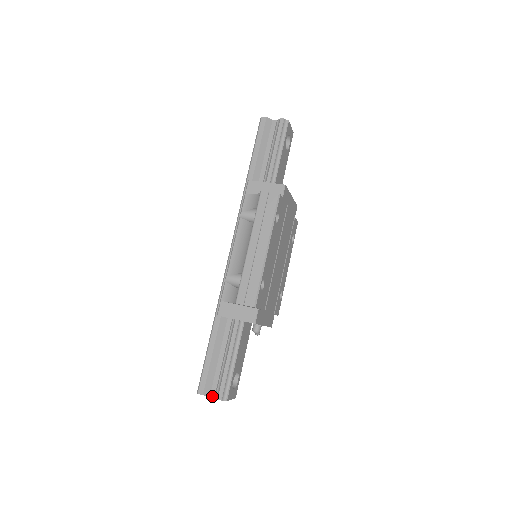
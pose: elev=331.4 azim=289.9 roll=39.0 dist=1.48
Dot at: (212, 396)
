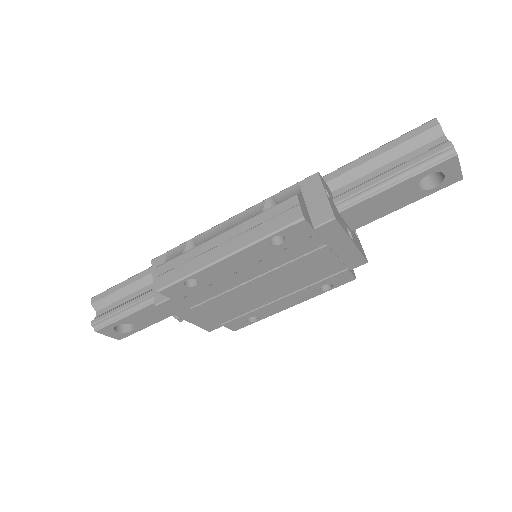
Dot at: (96, 314)
